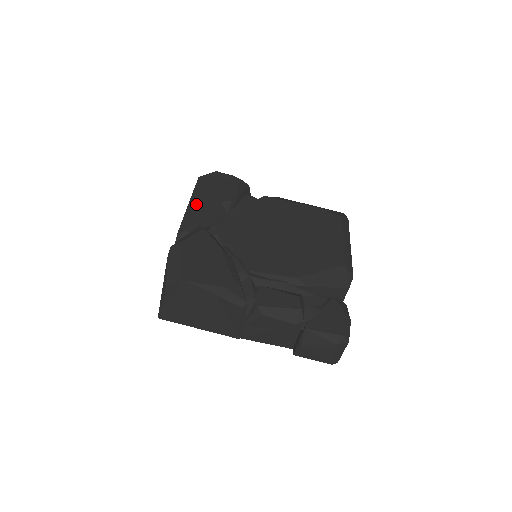
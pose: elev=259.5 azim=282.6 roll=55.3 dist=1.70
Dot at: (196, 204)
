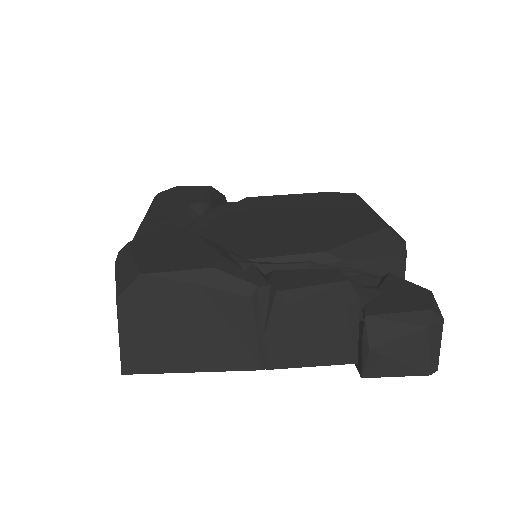
Dot at: (154, 213)
